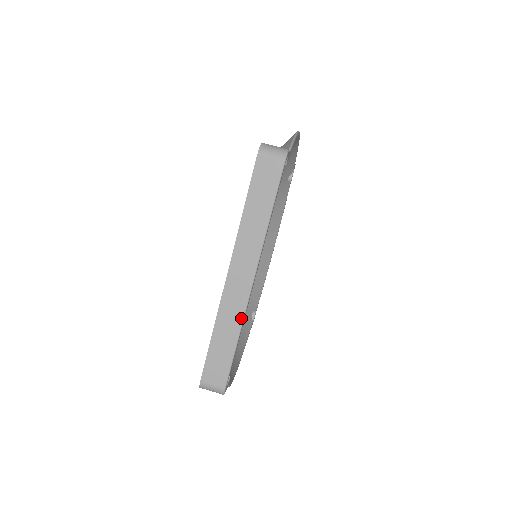
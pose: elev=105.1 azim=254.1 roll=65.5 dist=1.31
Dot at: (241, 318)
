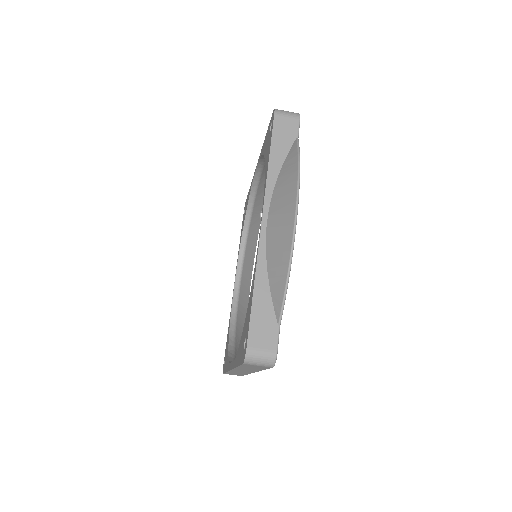
Dot at: occluded
